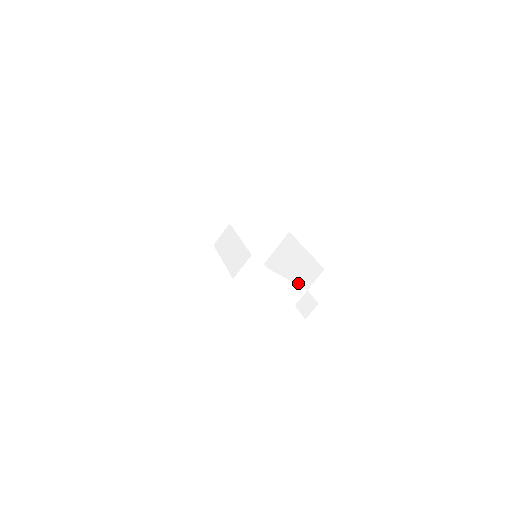
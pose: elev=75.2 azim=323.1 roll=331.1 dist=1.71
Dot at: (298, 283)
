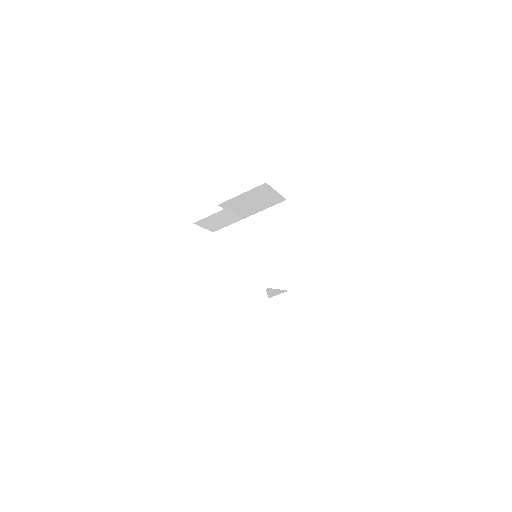
Dot at: (280, 275)
